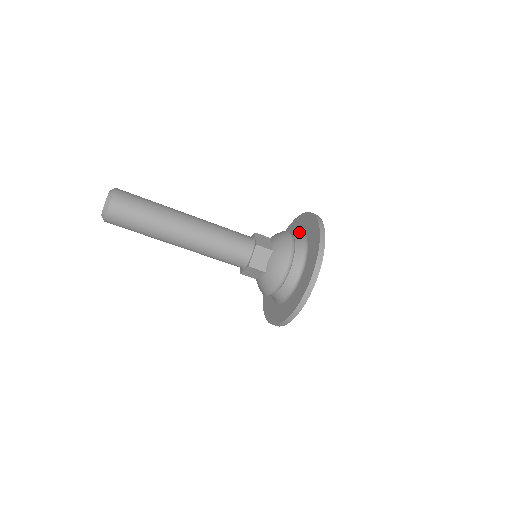
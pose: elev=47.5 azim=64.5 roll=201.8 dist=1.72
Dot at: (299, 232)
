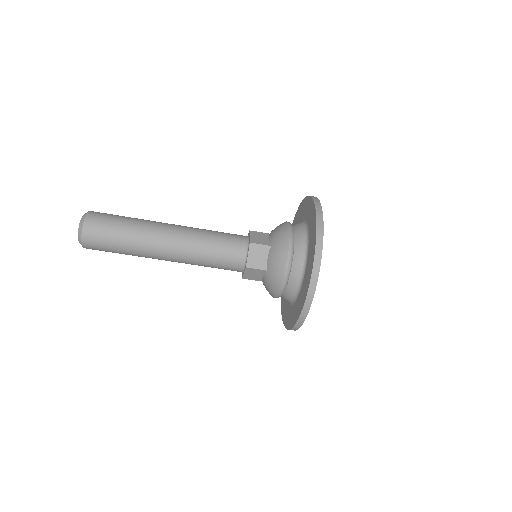
Dot at: occluded
